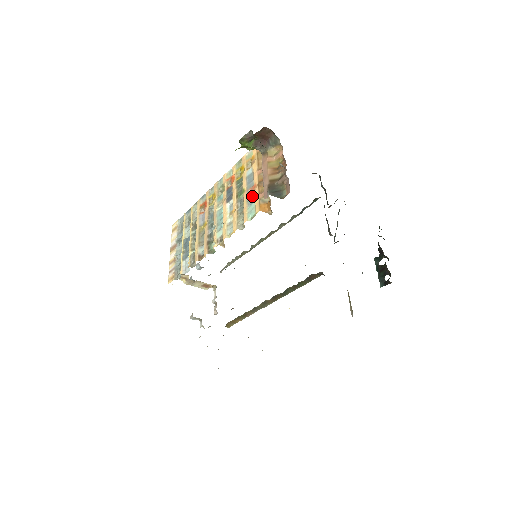
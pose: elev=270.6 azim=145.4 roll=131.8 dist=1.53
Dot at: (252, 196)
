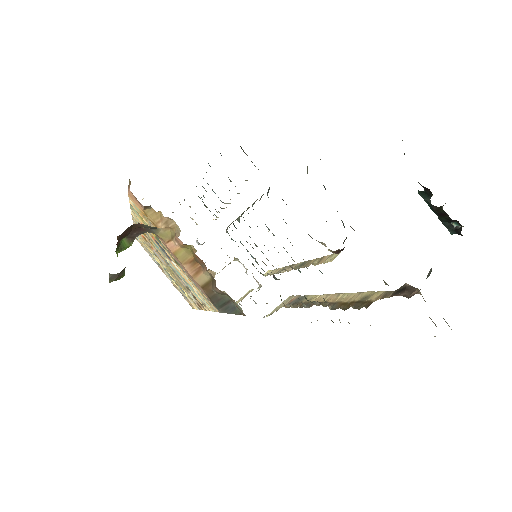
Dot at: occluded
